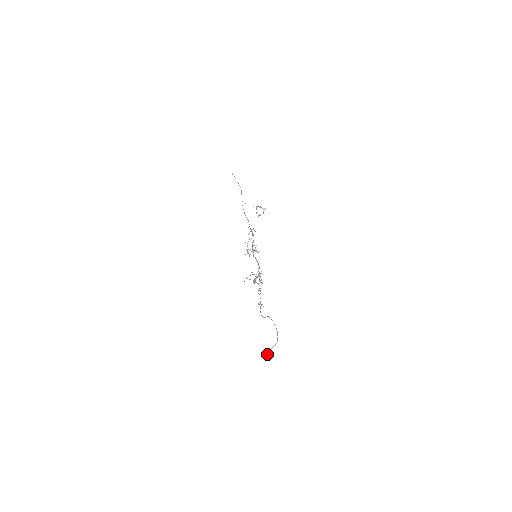
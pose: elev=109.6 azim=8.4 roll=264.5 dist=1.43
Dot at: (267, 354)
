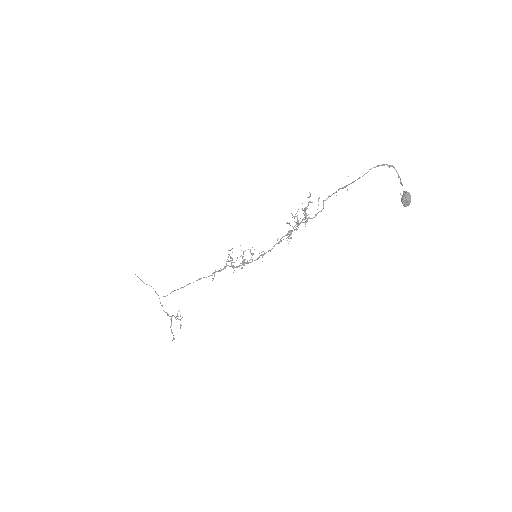
Dot at: (405, 191)
